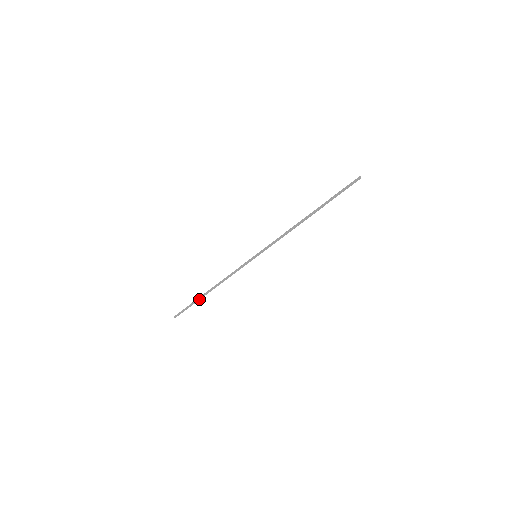
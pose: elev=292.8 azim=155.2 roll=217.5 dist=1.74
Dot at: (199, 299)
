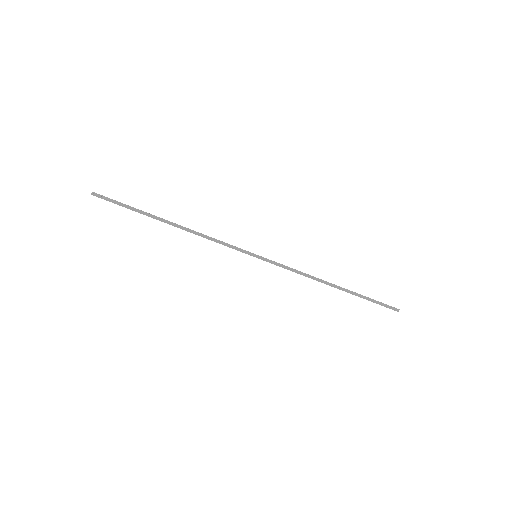
Dot at: (148, 215)
